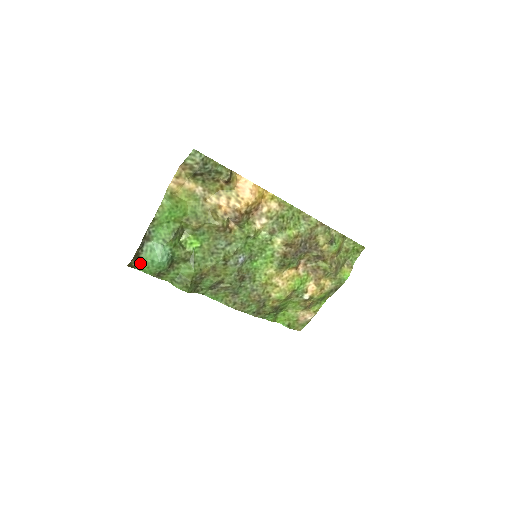
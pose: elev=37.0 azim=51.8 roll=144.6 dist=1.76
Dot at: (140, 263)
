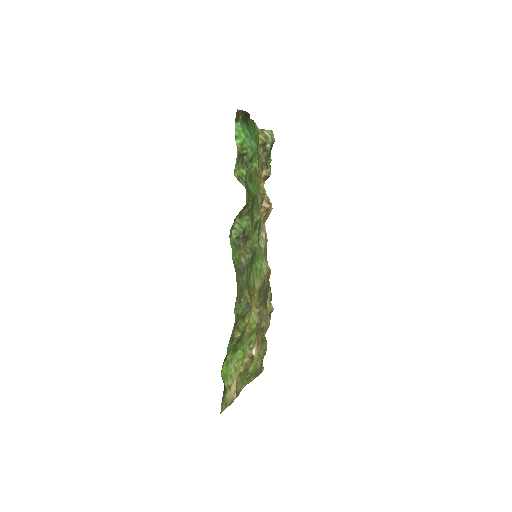
Dot at: (242, 125)
